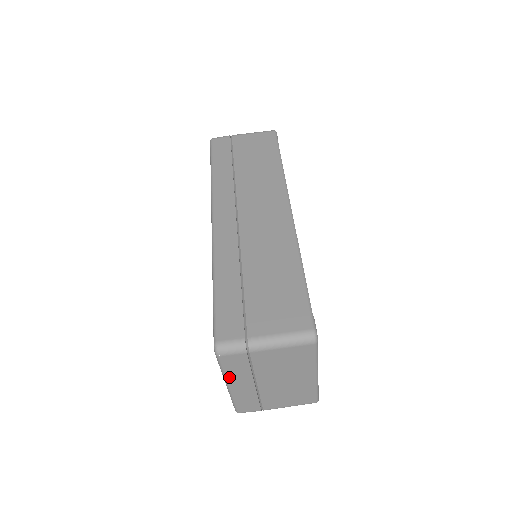
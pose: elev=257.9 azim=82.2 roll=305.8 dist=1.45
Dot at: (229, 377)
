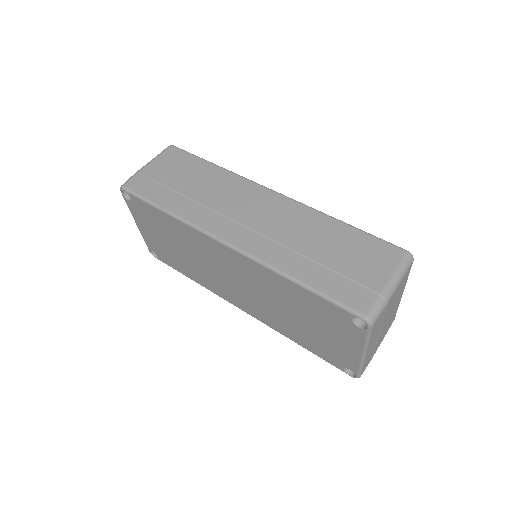
Dot at: (370, 343)
